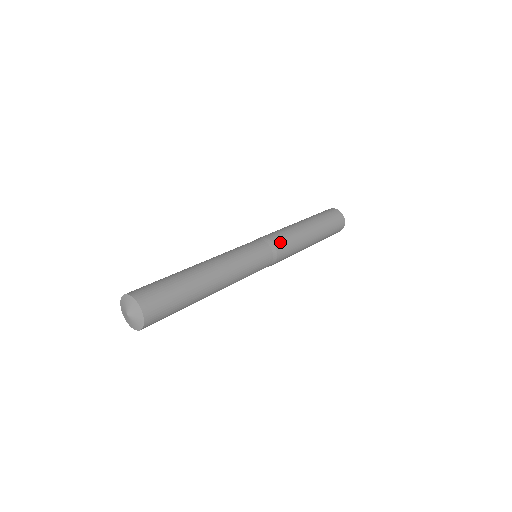
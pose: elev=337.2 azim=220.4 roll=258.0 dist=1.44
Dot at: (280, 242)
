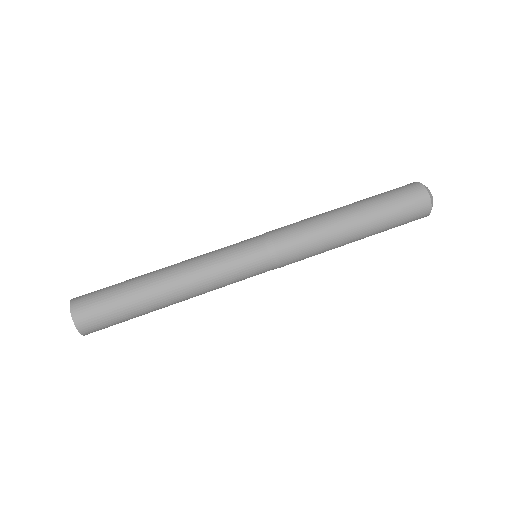
Dot at: (287, 246)
